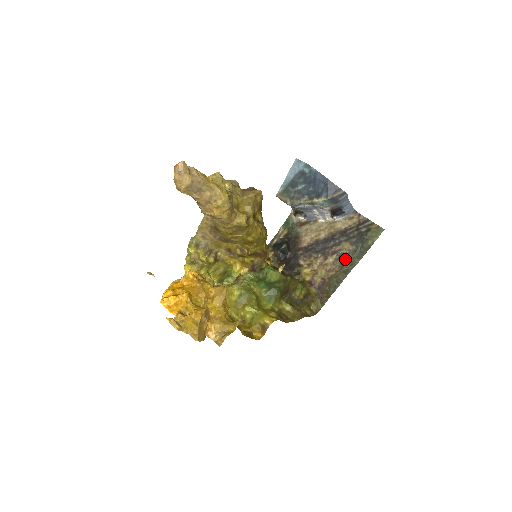
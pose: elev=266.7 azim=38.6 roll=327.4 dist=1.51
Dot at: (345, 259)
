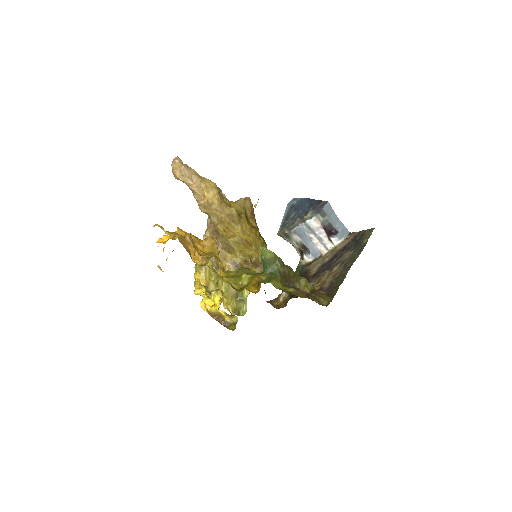
Dot at: (347, 261)
